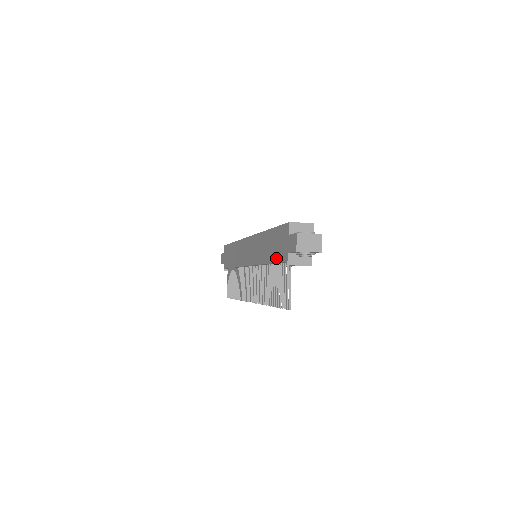
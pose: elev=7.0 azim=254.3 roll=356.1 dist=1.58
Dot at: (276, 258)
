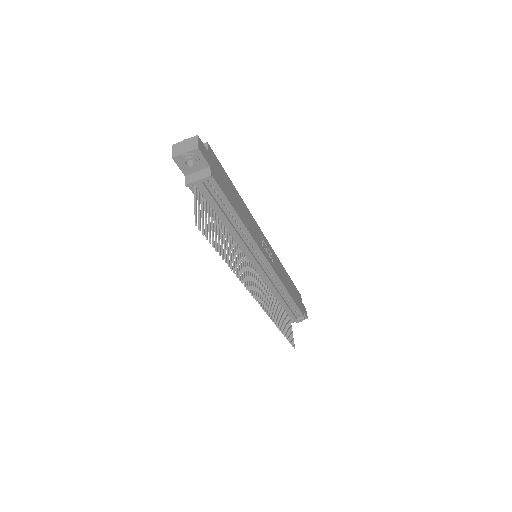
Dot at: occluded
